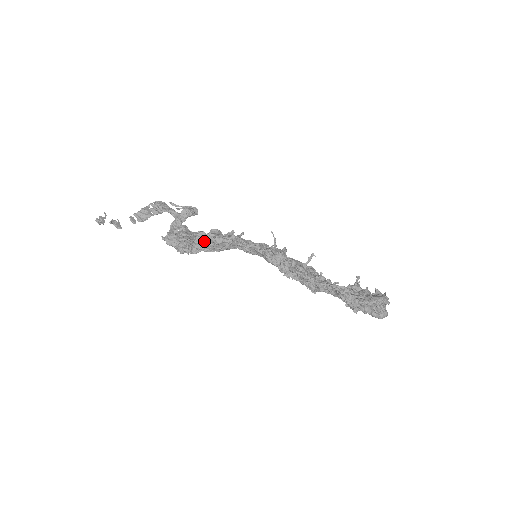
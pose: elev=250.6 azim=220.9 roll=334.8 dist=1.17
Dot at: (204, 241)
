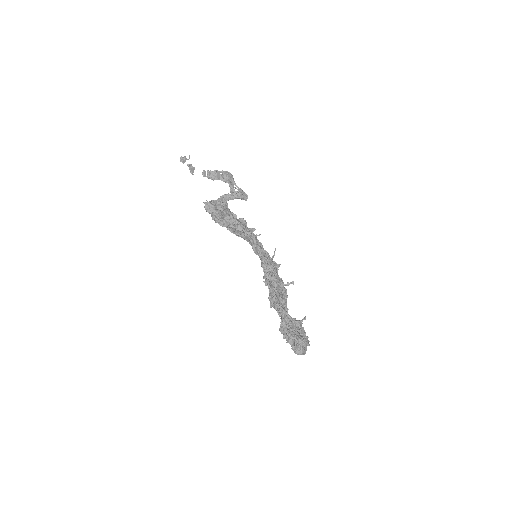
Dot at: (231, 222)
